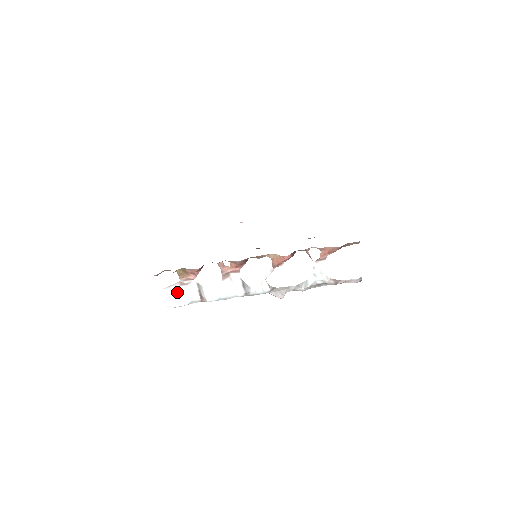
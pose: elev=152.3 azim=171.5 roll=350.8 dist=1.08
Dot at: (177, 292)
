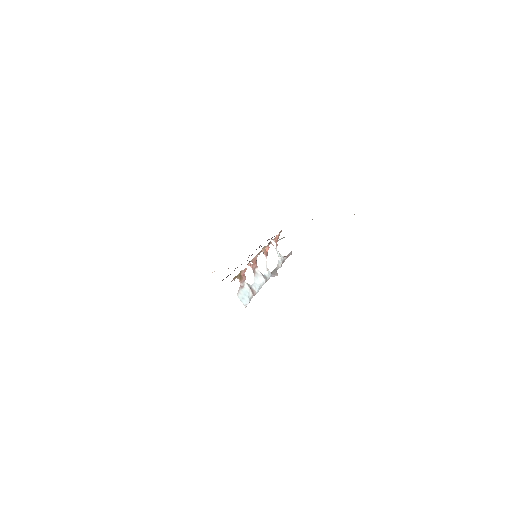
Dot at: (243, 294)
